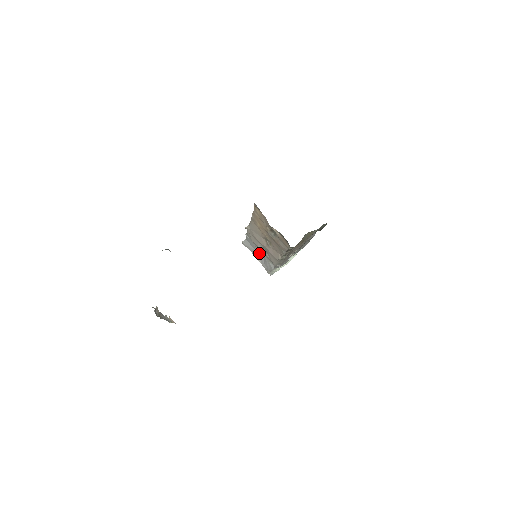
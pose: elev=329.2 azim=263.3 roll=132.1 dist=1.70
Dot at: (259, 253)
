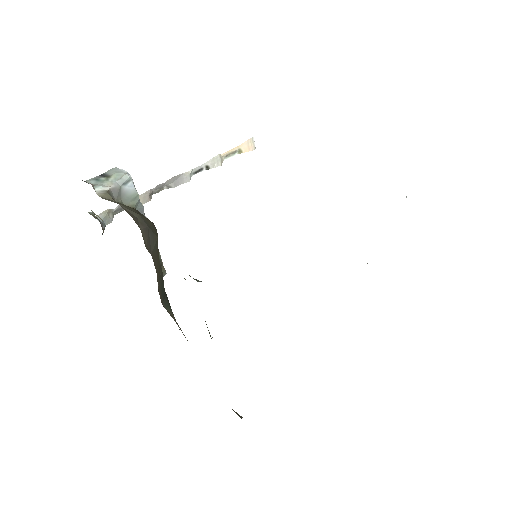
Dot at: occluded
